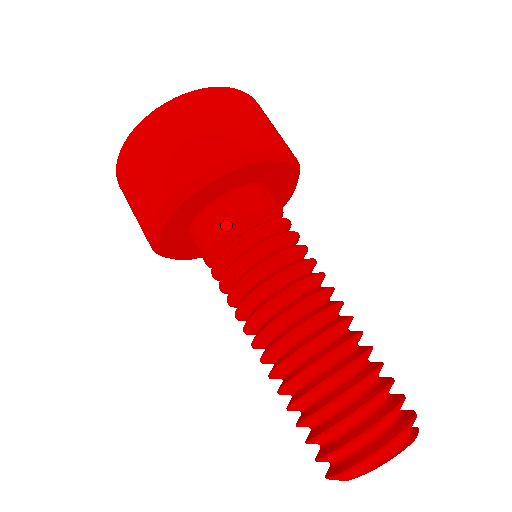
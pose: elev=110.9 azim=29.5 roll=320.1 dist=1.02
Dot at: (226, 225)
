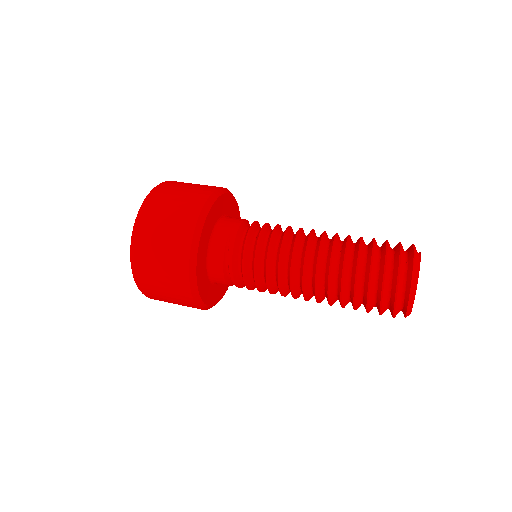
Dot at: (243, 219)
